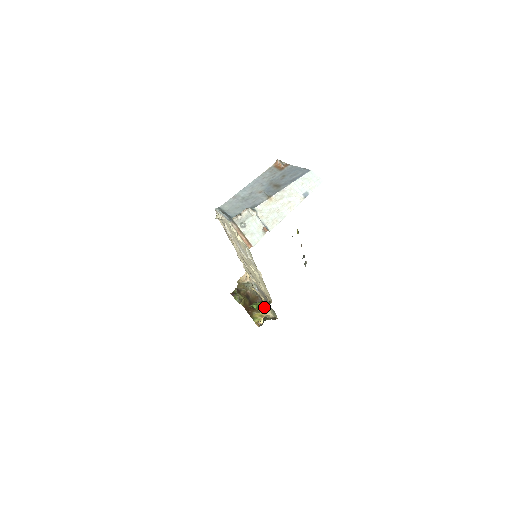
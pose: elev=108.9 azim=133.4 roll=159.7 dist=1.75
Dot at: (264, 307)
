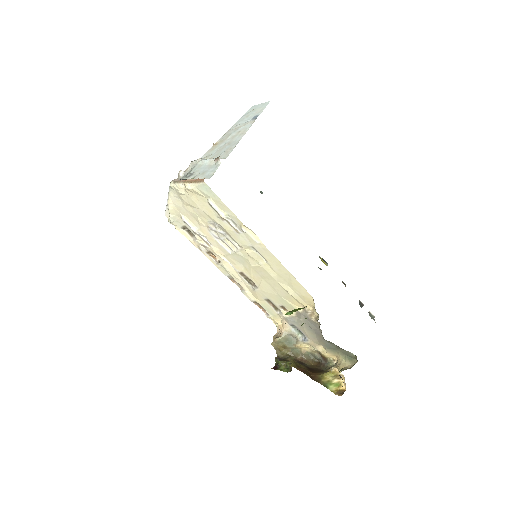
Dot at: (334, 365)
